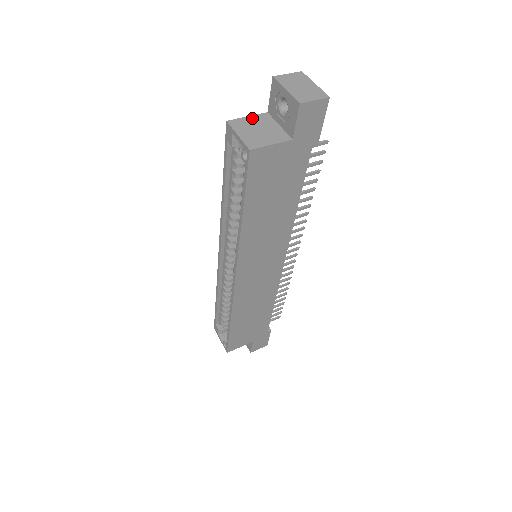
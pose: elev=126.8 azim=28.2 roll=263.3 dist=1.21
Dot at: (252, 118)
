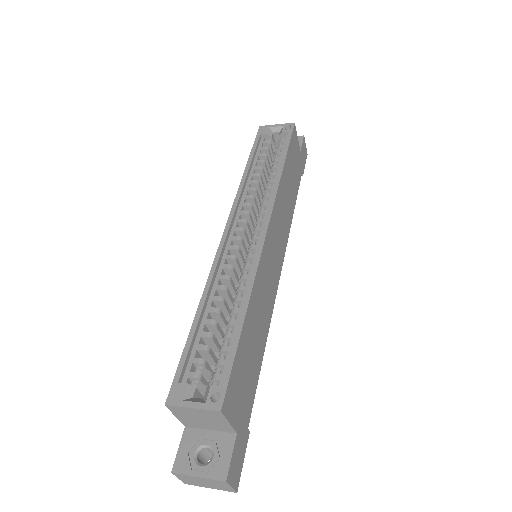
Dot at: occluded
